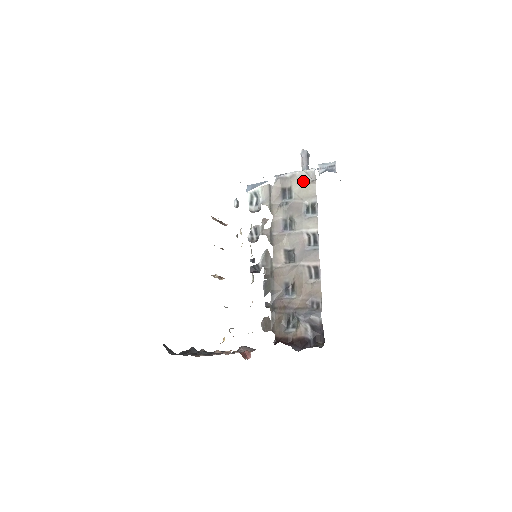
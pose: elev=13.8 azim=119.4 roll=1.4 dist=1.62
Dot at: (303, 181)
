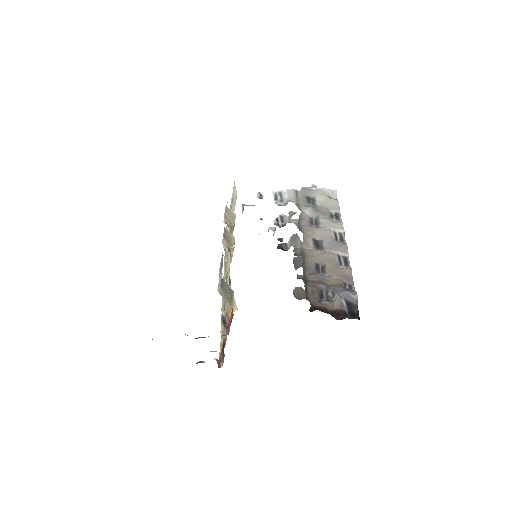
Dot at: (327, 196)
